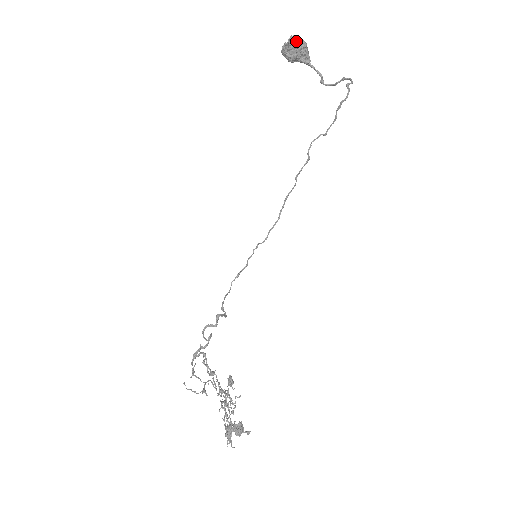
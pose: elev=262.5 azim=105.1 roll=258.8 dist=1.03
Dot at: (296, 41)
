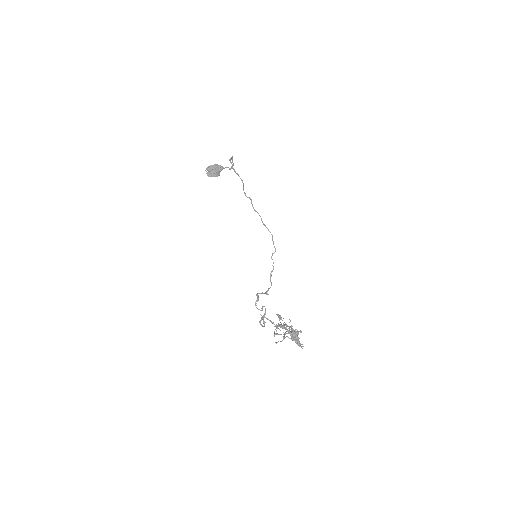
Dot at: (210, 168)
